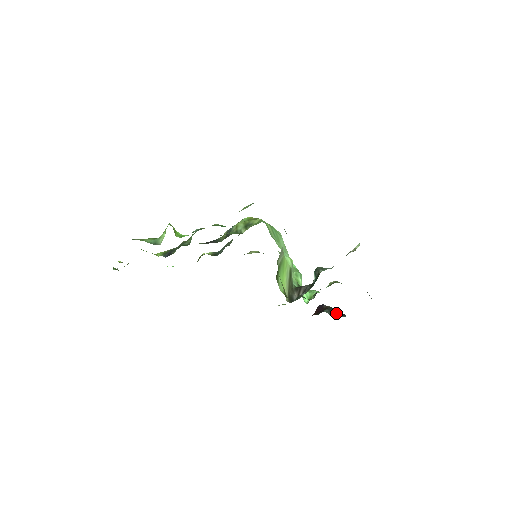
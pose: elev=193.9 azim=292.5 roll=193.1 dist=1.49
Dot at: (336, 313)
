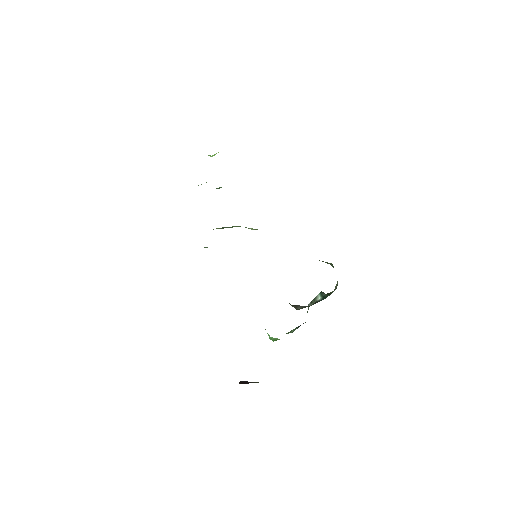
Dot at: occluded
